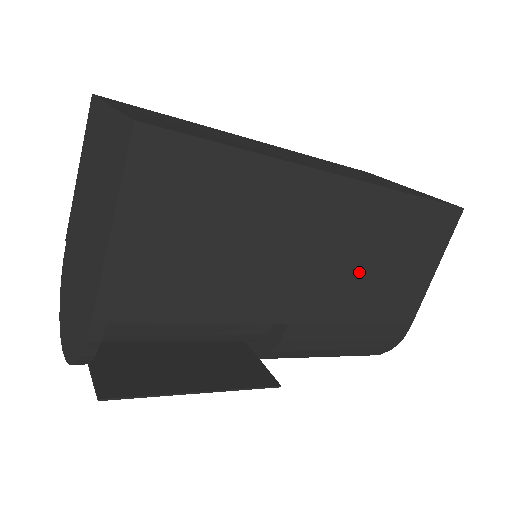
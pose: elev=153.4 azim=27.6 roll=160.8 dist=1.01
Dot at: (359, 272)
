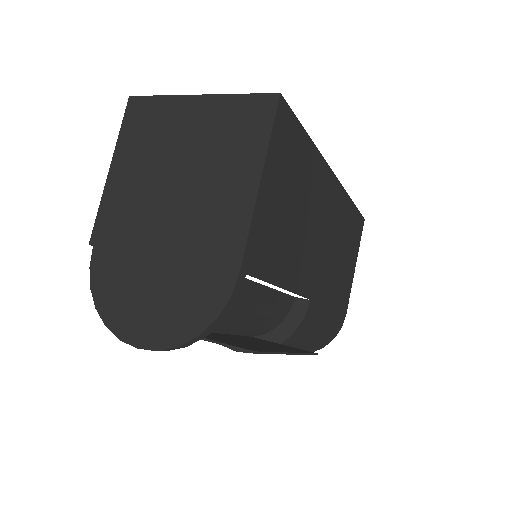
Dot at: (335, 259)
